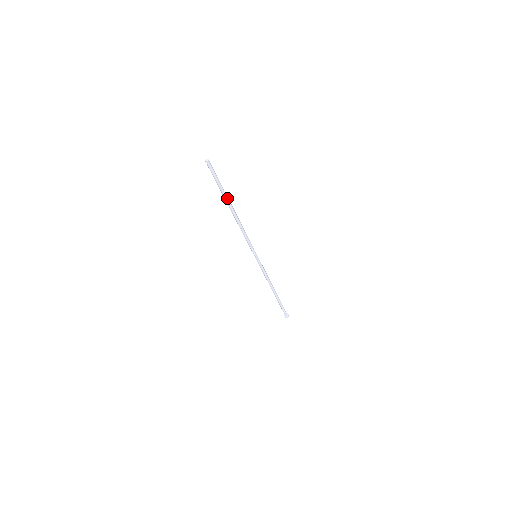
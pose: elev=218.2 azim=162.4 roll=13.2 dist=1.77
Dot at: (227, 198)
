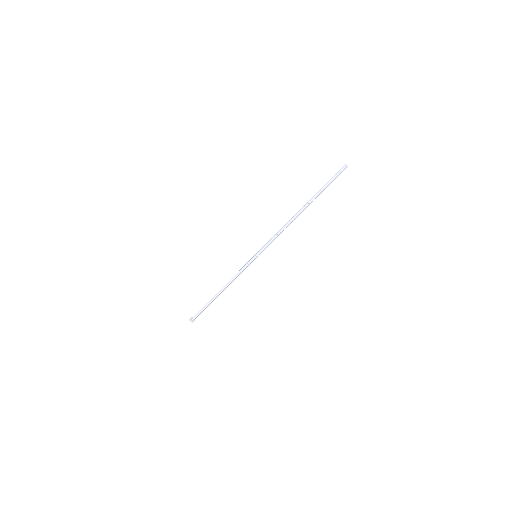
Dot at: (313, 200)
